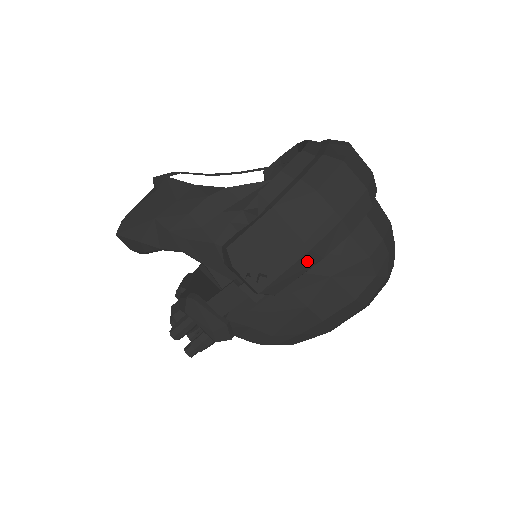
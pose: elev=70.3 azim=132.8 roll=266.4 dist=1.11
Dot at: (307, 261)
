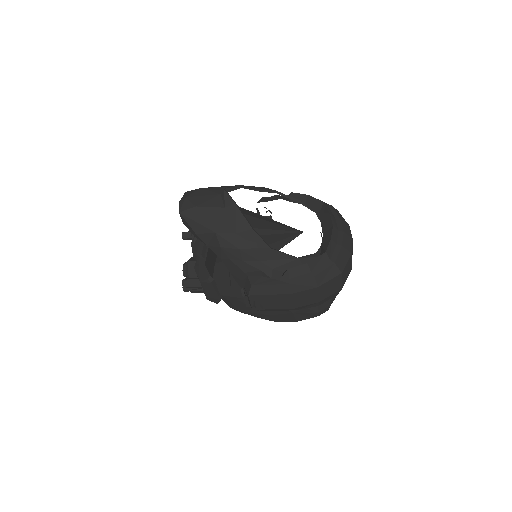
Dot at: (288, 309)
